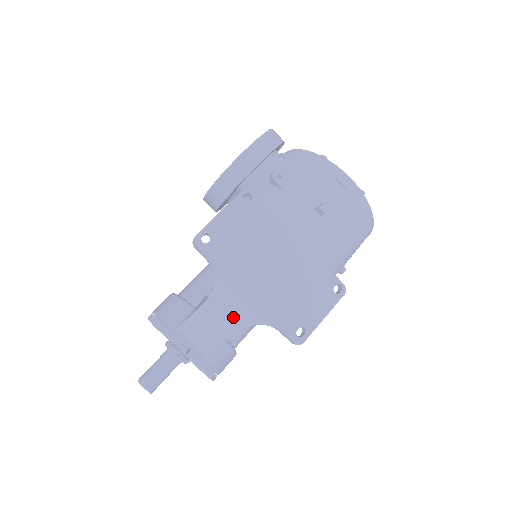
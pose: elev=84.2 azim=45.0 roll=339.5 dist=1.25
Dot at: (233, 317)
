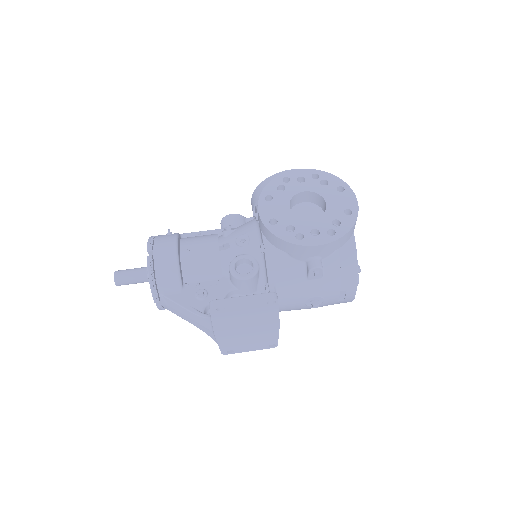
Dot at: (200, 326)
